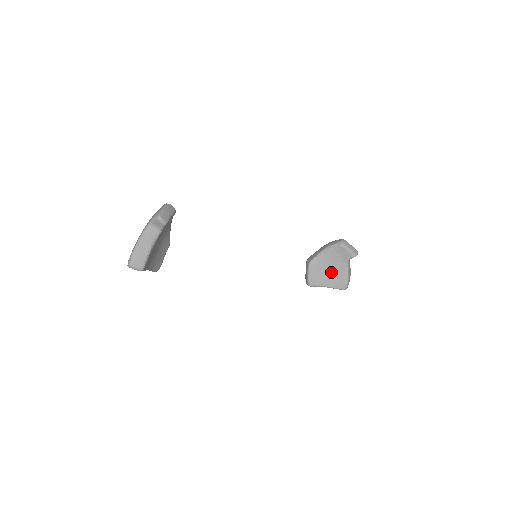
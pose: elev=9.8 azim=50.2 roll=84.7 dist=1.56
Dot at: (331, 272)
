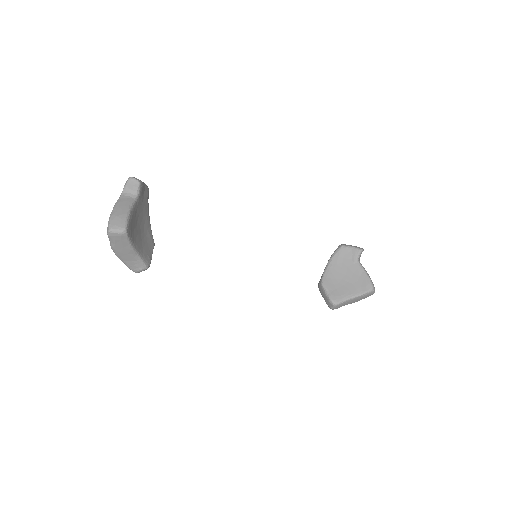
Dot at: (348, 280)
